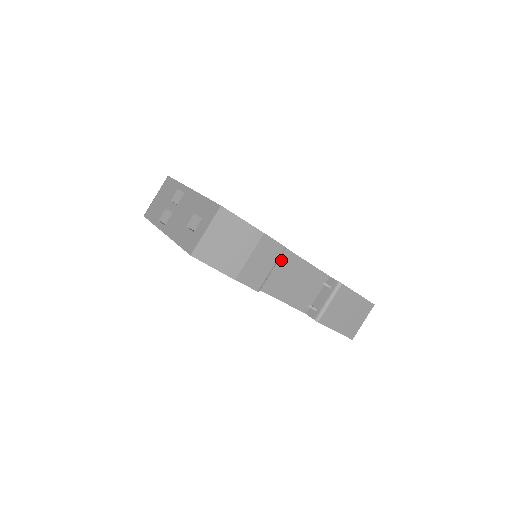
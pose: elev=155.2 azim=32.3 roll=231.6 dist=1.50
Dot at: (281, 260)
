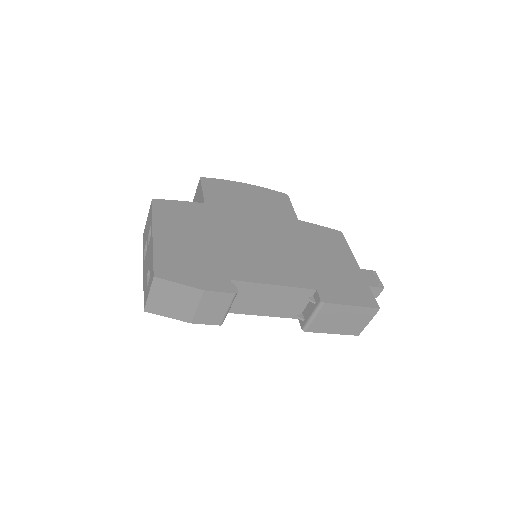
Dot at: (248, 291)
